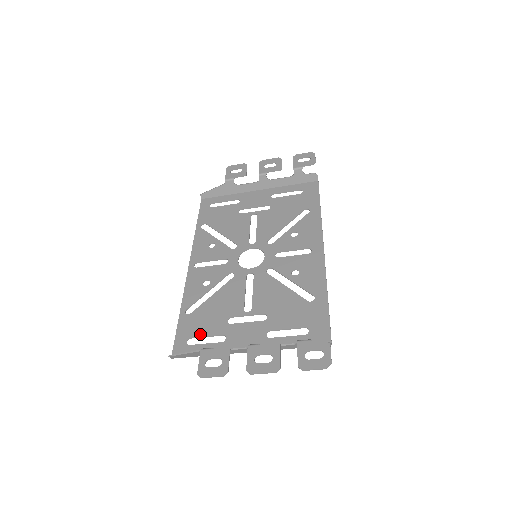
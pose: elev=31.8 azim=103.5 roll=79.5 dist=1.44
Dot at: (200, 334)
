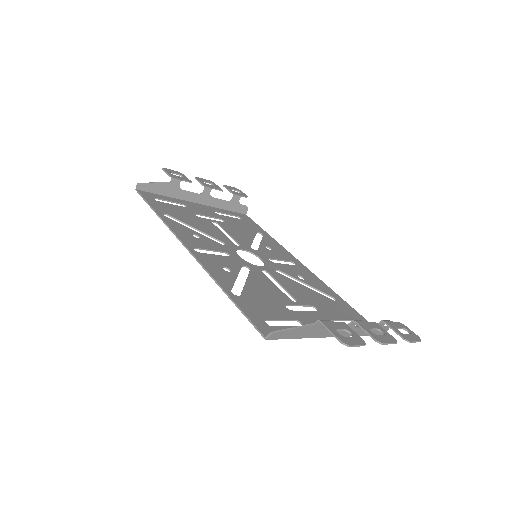
Dot at: (273, 316)
